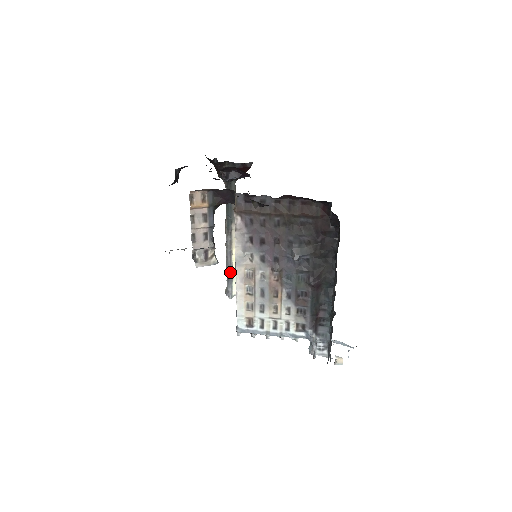
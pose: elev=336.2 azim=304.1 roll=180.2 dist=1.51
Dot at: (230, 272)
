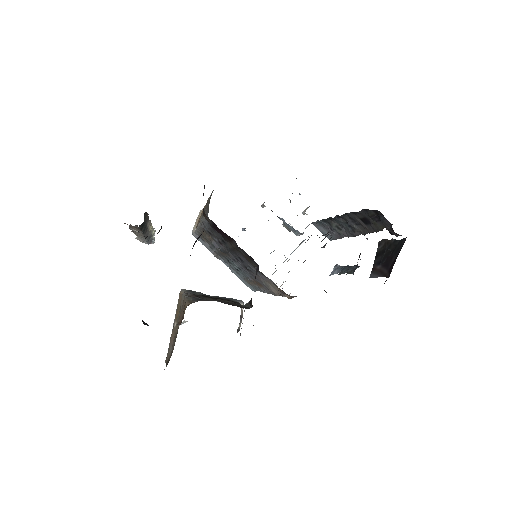
Dot at: (149, 237)
